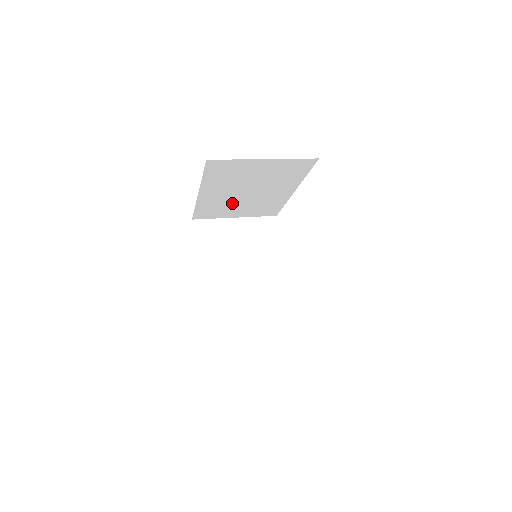
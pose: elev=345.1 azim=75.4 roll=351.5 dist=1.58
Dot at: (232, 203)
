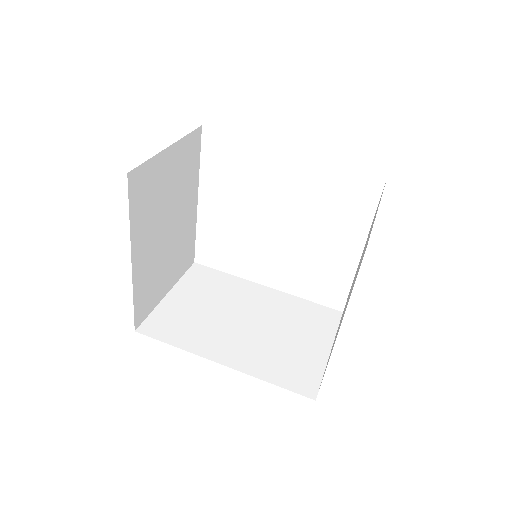
Dot at: occluded
